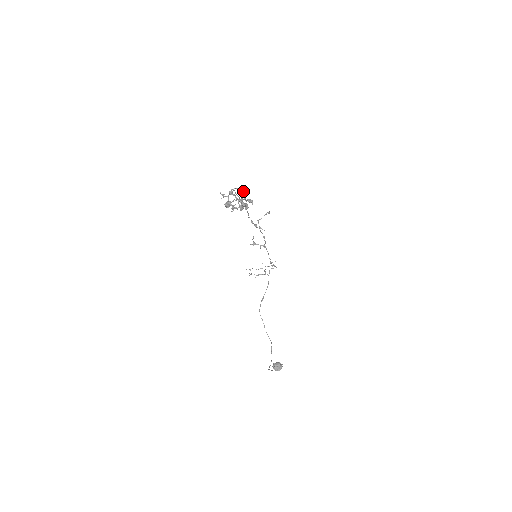
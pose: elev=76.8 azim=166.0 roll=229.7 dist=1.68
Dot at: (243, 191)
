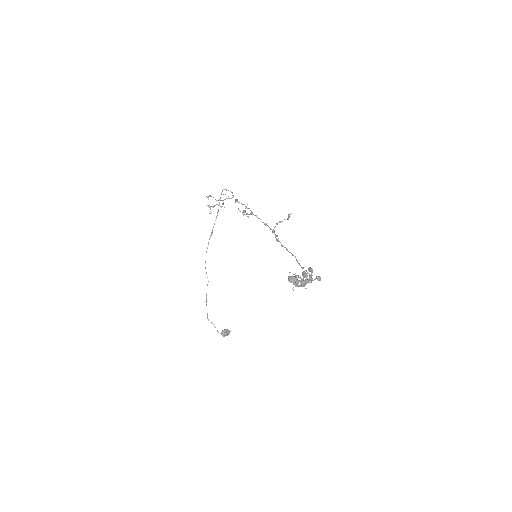
Dot at: (319, 279)
